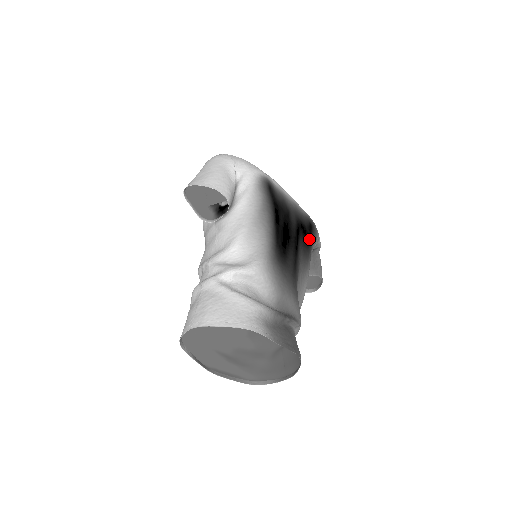
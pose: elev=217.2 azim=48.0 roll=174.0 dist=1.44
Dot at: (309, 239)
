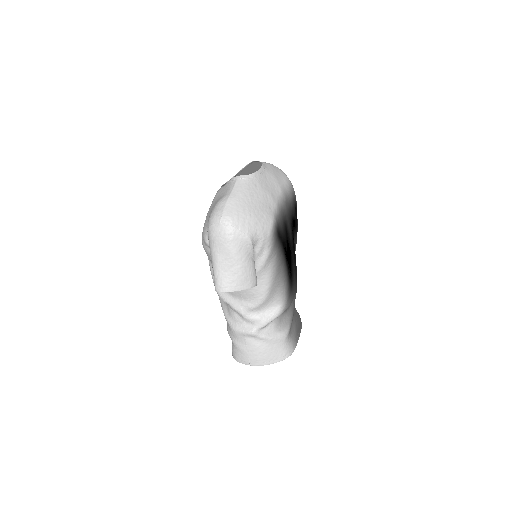
Dot at: (297, 225)
